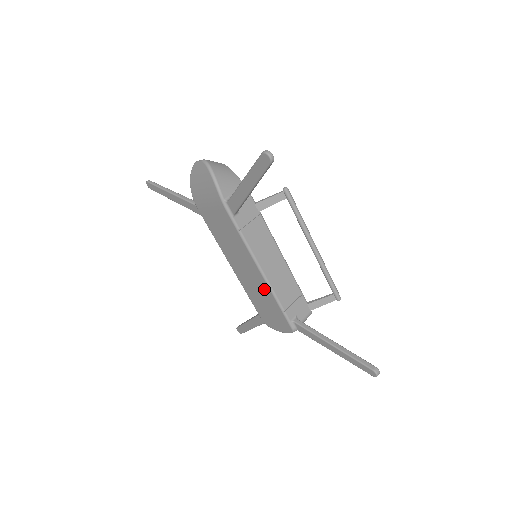
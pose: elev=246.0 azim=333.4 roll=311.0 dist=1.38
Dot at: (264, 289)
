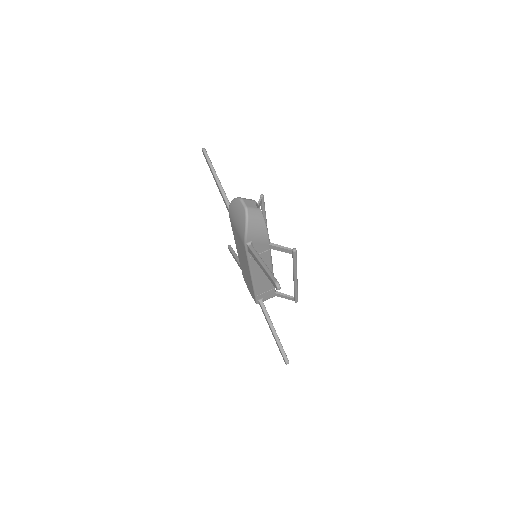
Dot at: occluded
